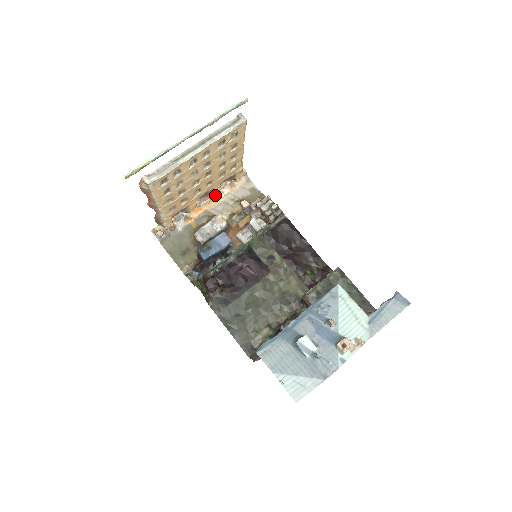
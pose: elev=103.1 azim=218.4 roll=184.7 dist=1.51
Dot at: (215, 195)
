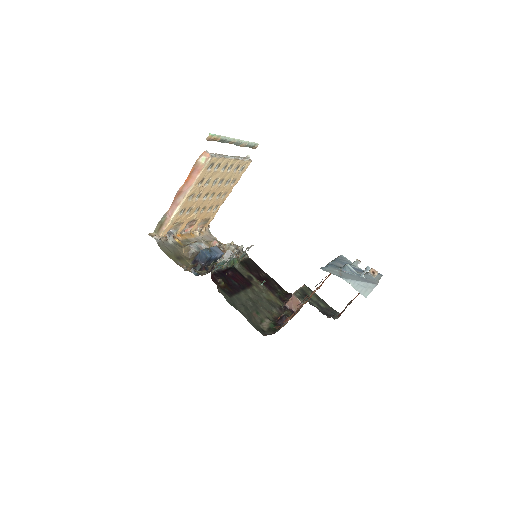
Dot at: (191, 232)
